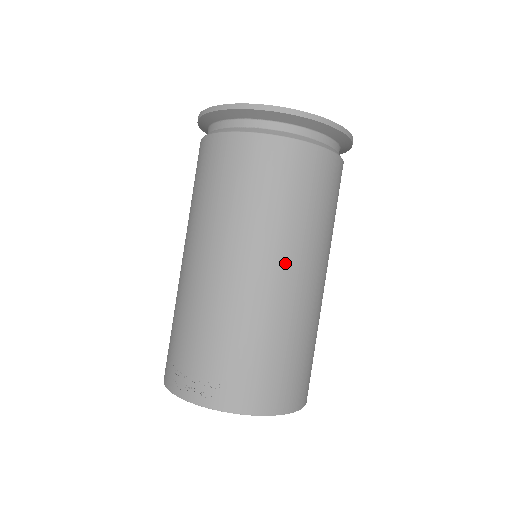
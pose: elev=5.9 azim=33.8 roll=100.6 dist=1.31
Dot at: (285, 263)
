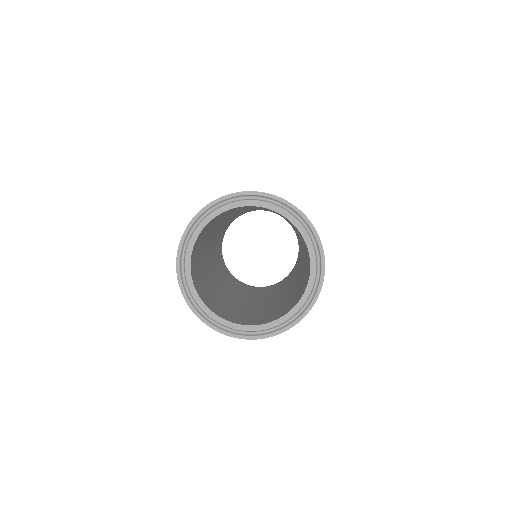
Dot at: occluded
